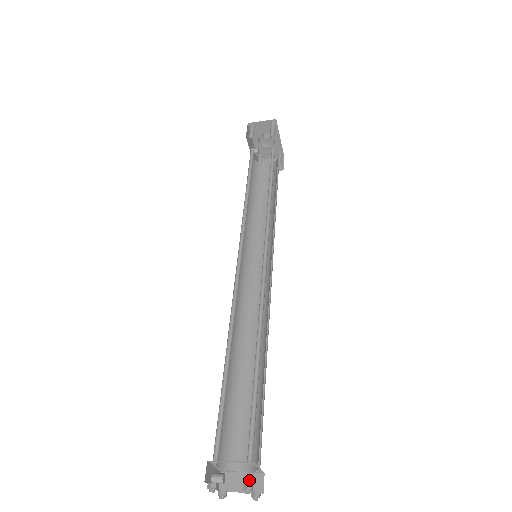
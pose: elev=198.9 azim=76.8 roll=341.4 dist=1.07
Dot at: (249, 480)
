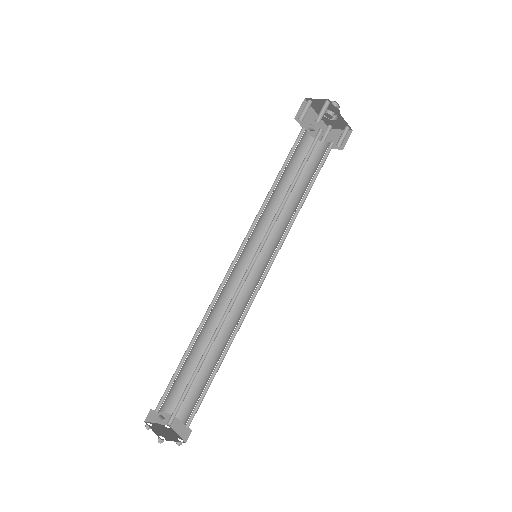
Dot at: (183, 429)
